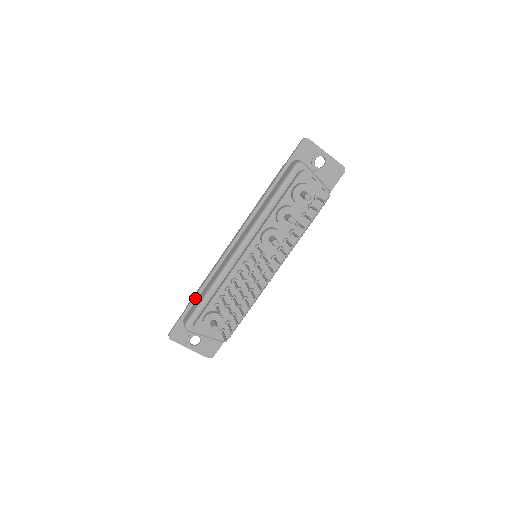
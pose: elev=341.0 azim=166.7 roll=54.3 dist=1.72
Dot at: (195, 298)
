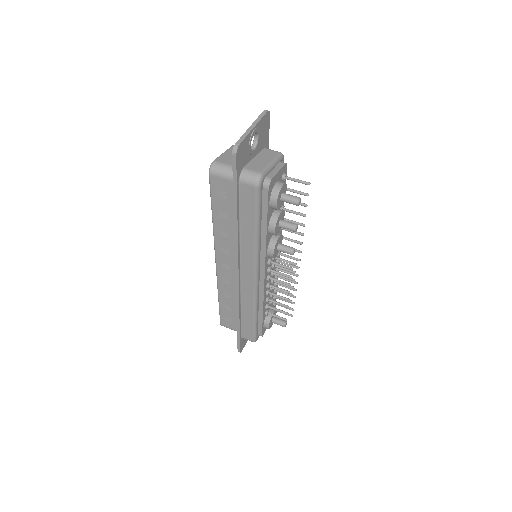
Dot at: (240, 325)
